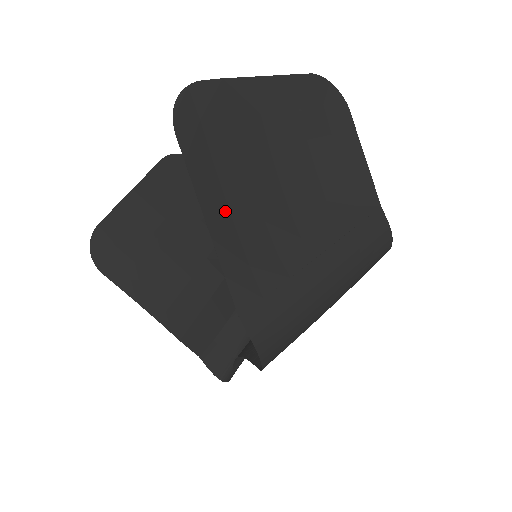
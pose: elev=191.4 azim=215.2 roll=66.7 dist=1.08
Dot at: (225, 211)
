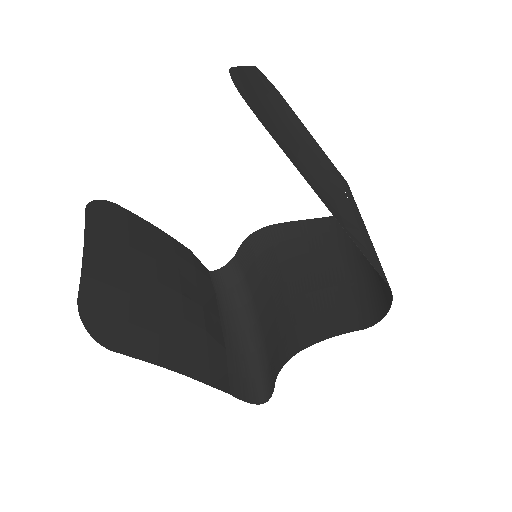
Dot at: occluded
